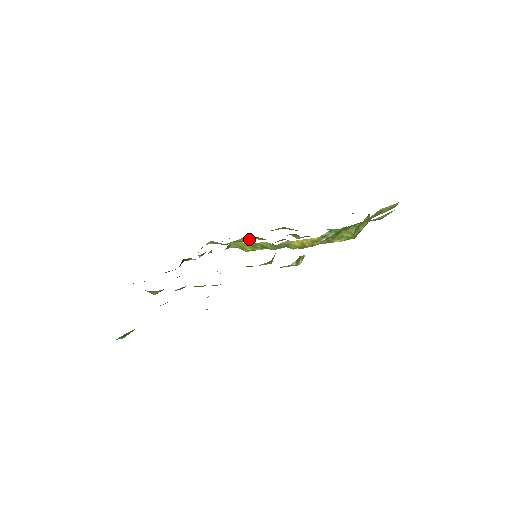
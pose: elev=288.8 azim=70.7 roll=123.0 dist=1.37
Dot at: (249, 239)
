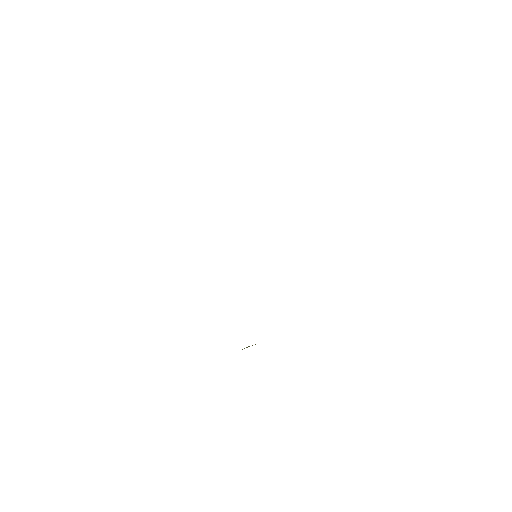
Dot at: occluded
